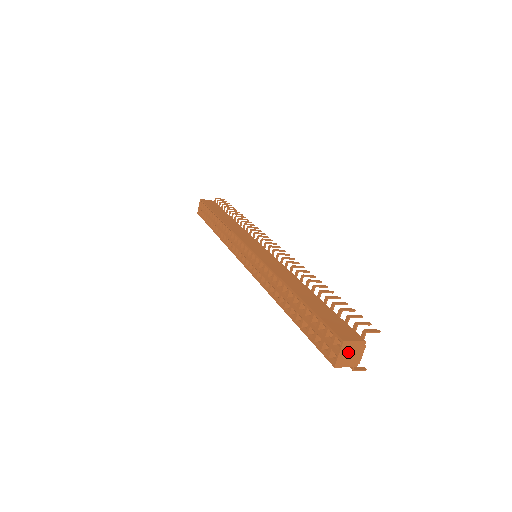
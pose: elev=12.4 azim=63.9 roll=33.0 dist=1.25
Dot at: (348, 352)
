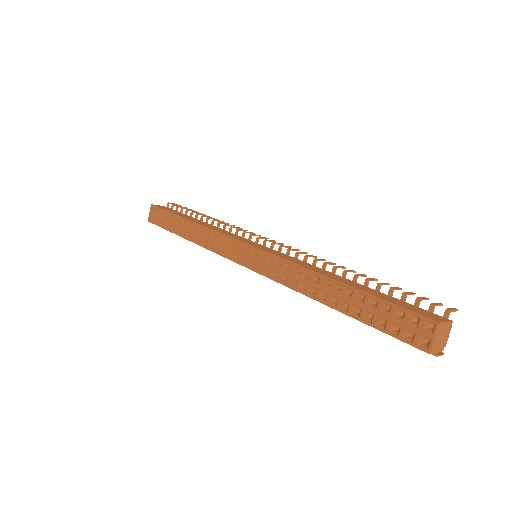
Dot at: (440, 335)
